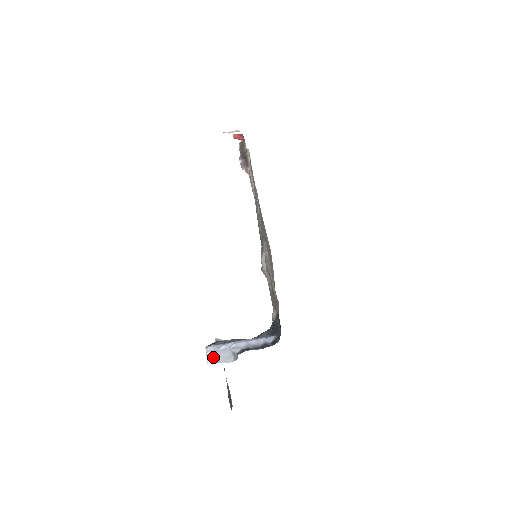
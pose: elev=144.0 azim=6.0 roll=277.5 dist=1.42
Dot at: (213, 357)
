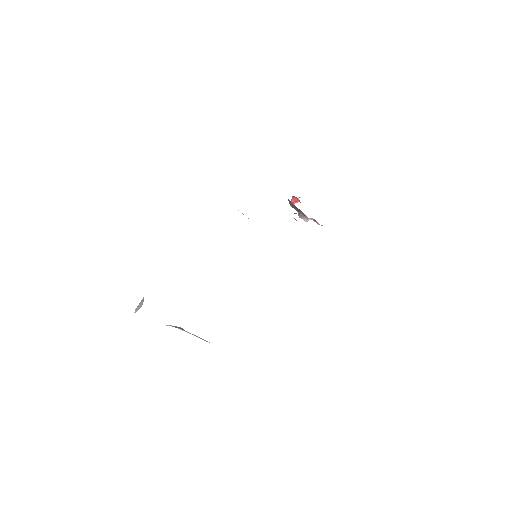
Dot at: (136, 309)
